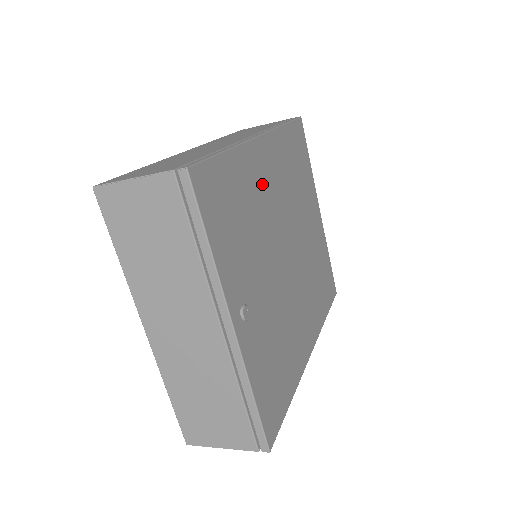
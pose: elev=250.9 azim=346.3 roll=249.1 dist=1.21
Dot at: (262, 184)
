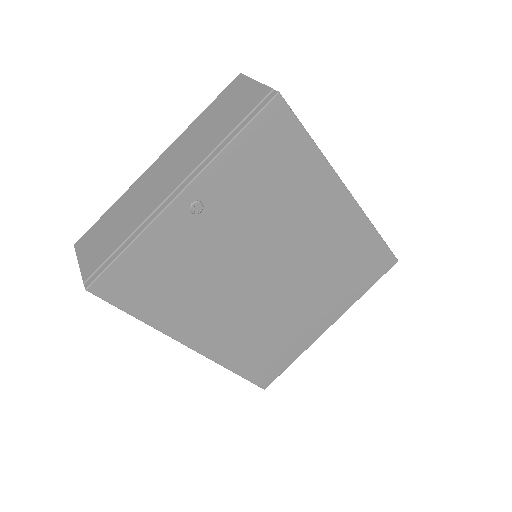
Dot at: (311, 207)
